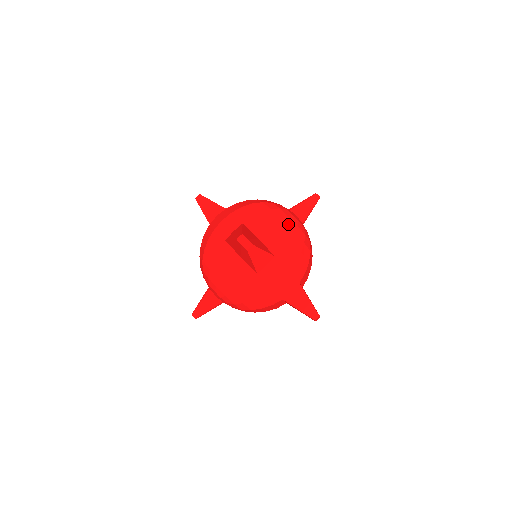
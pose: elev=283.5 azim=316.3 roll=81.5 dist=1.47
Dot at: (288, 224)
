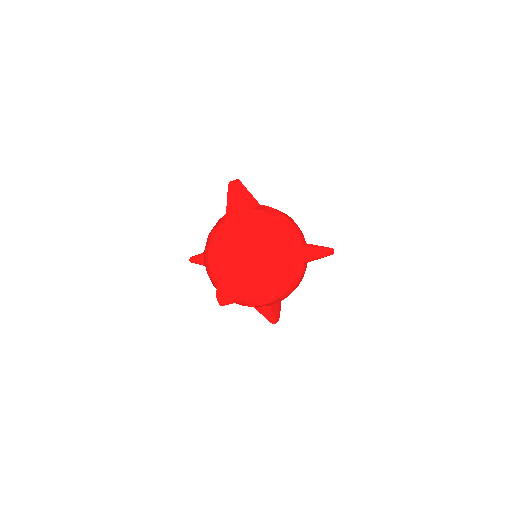
Dot at: (280, 277)
